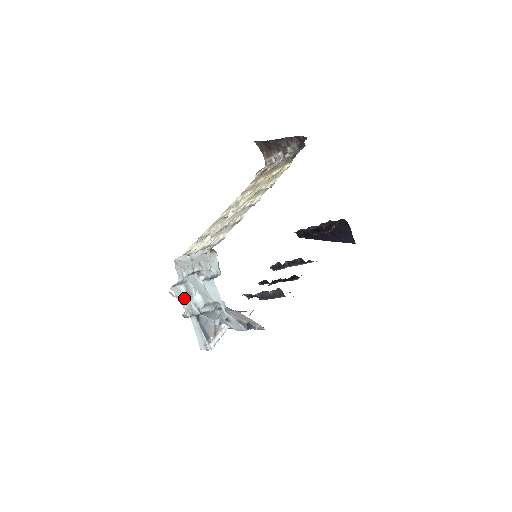
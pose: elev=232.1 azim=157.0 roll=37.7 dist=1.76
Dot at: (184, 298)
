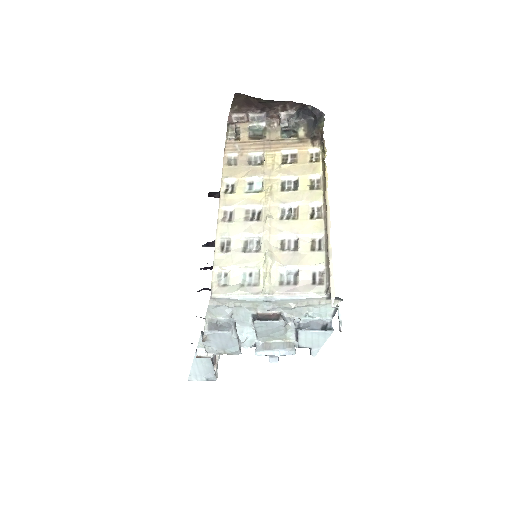
Dot at: (225, 342)
